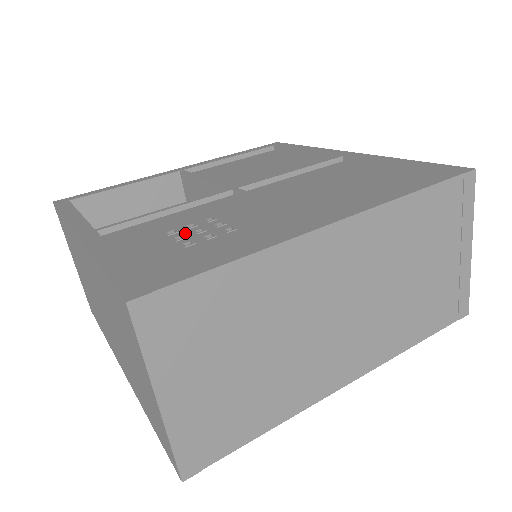
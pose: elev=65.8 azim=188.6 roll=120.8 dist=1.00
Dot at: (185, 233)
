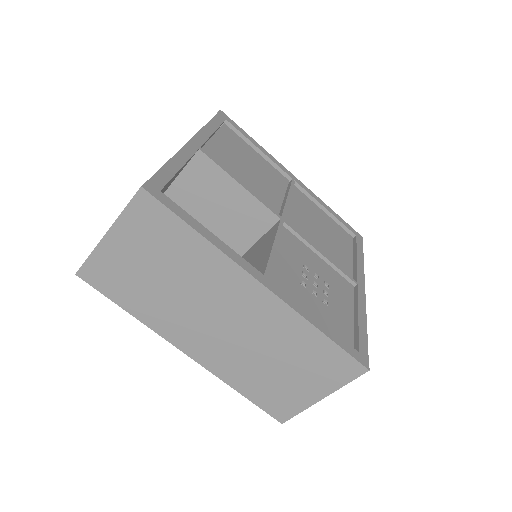
Dot at: (311, 286)
